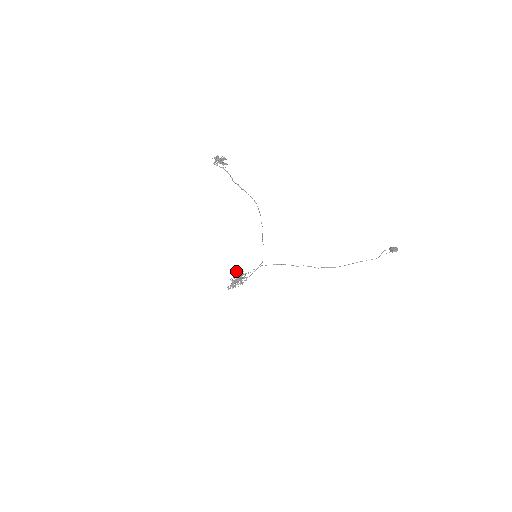
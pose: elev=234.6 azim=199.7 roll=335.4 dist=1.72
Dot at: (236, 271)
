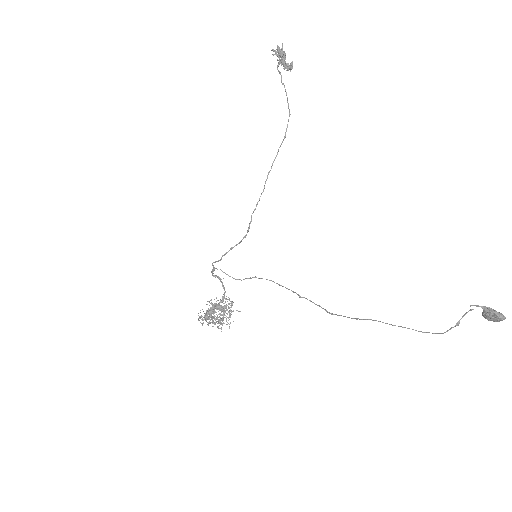
Dot at: occluded
